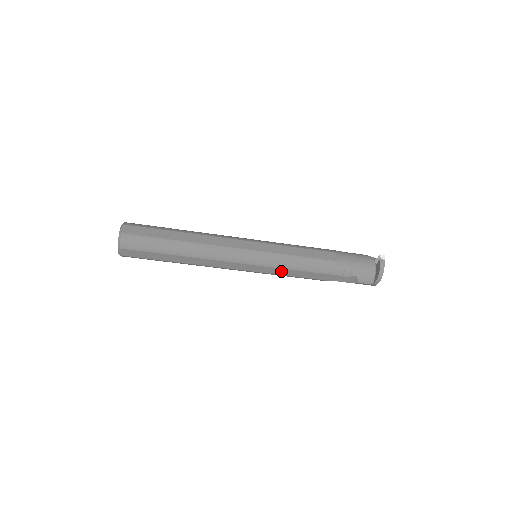
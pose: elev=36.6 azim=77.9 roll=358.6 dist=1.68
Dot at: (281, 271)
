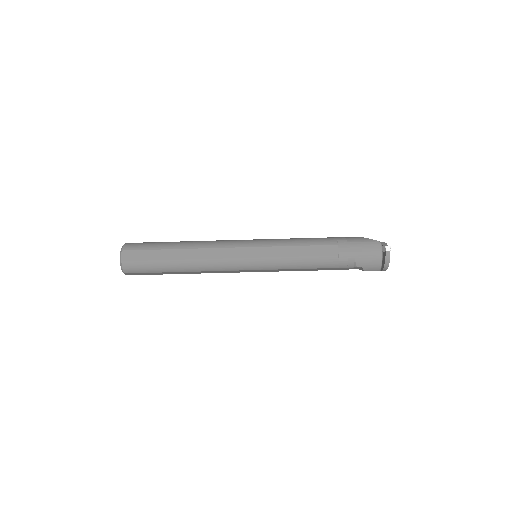
Dot at: (282, 270)
